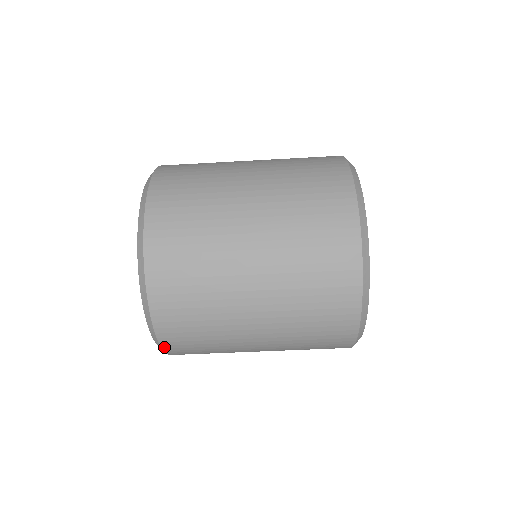
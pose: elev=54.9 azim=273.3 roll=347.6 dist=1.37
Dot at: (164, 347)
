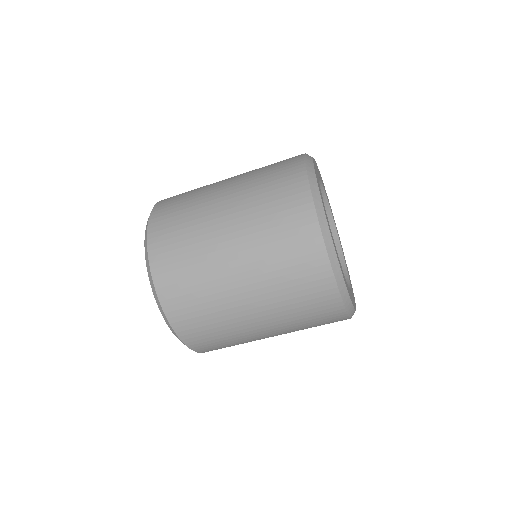
Dot at: (166, 310)
